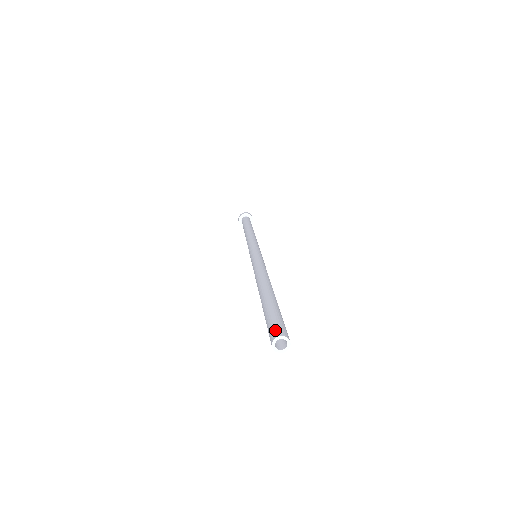
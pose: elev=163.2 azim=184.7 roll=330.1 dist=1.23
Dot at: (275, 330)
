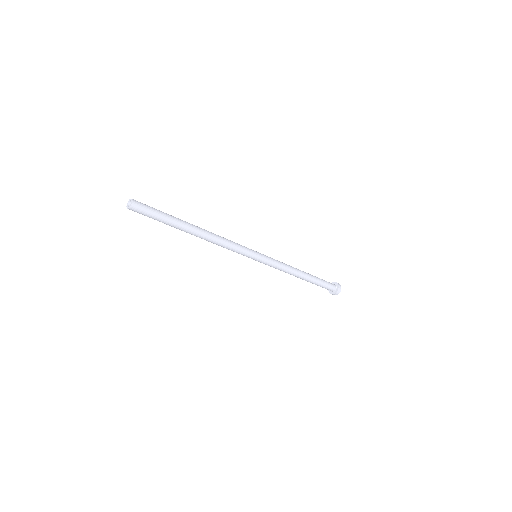
Dot at: occluded
